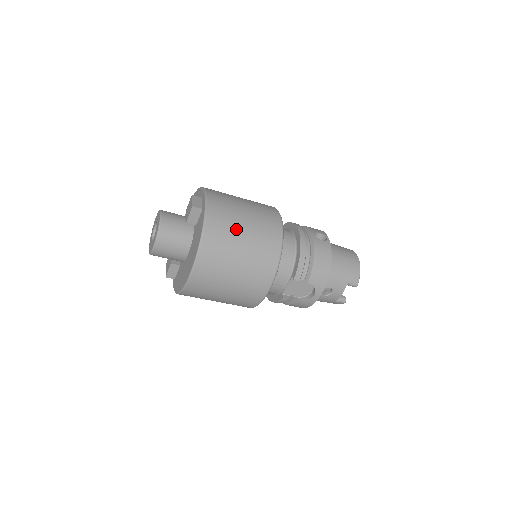
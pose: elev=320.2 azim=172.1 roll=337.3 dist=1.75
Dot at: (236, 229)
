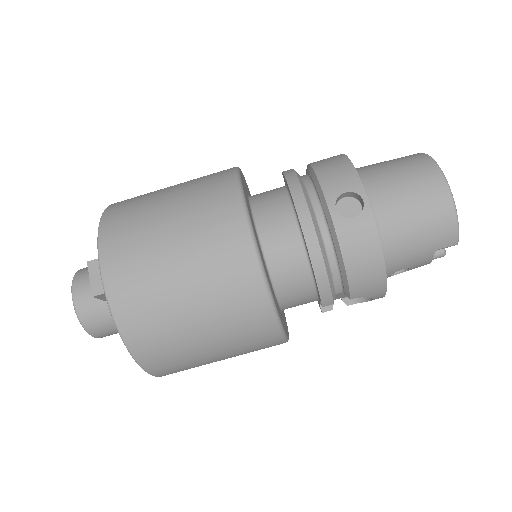
Dot at: (174, 313)
